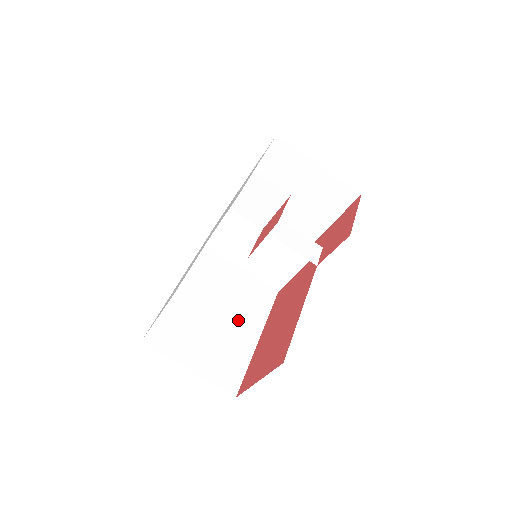
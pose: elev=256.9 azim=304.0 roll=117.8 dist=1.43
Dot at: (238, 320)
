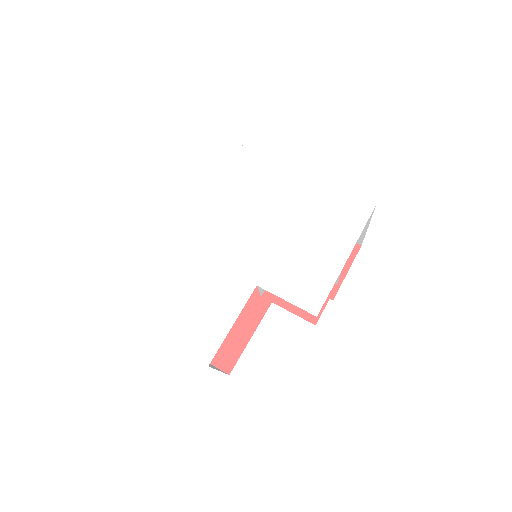
Dot at: occluded
